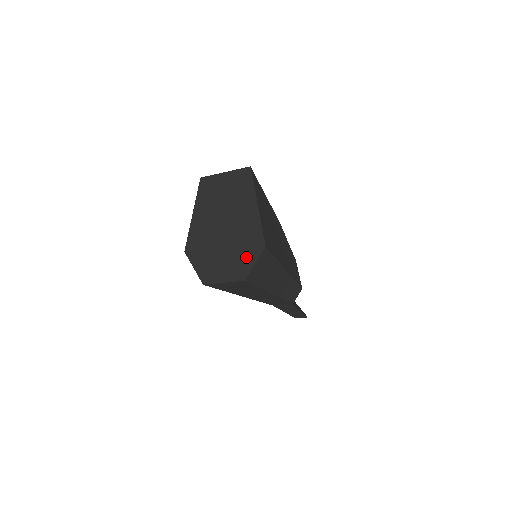
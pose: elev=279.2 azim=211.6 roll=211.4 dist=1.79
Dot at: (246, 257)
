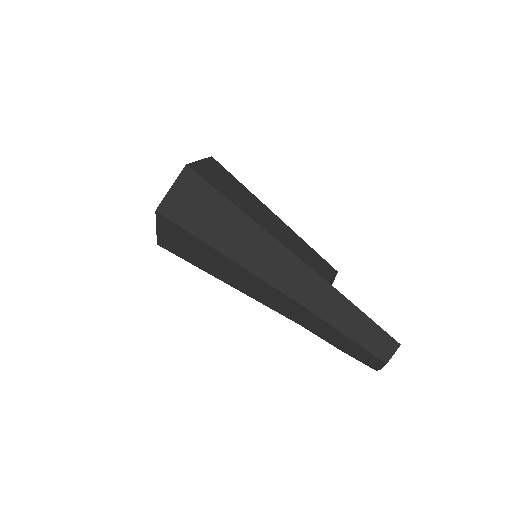
Dot at: occluded
